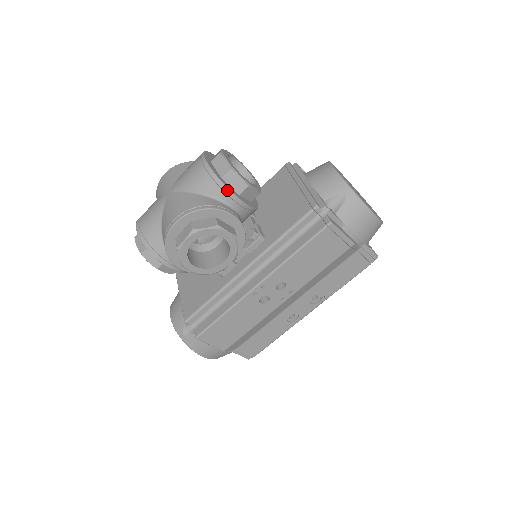
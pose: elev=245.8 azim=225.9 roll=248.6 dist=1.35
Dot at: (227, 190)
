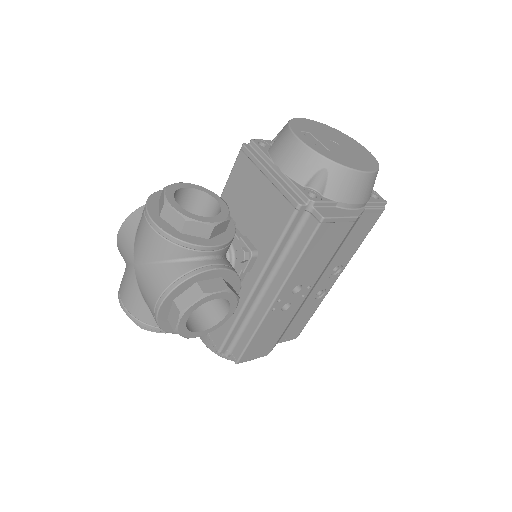
Dot at: (194, 246)
